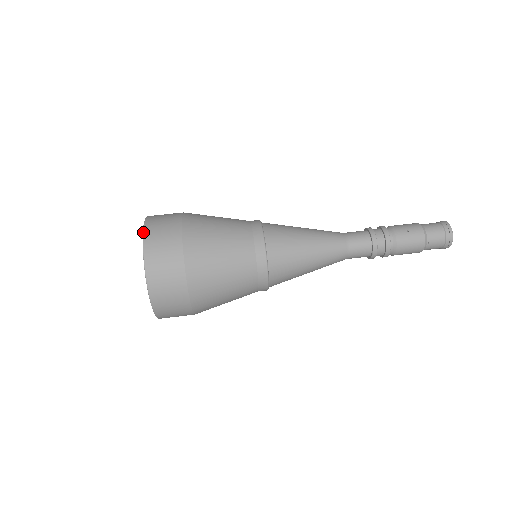
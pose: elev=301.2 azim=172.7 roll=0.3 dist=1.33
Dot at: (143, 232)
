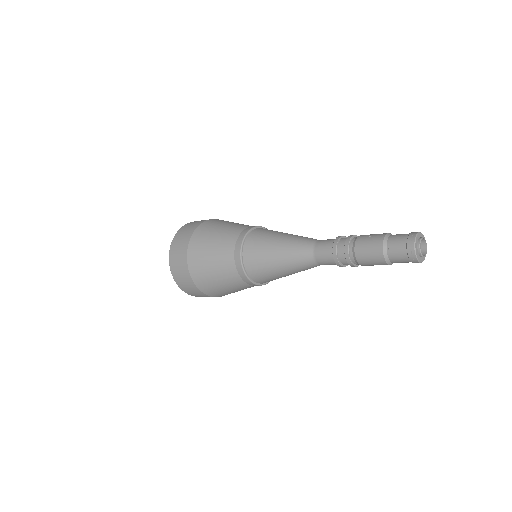
Dot at: (186, 224)
